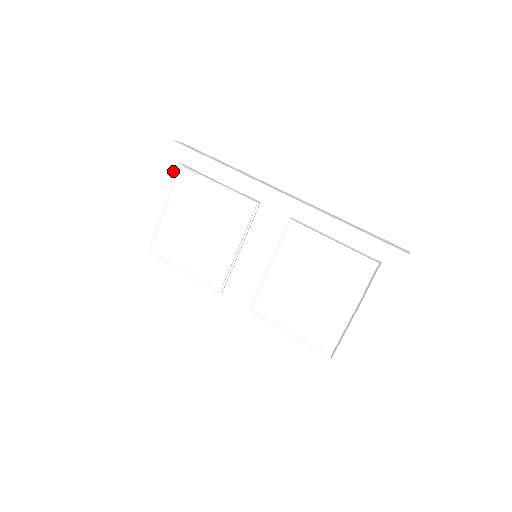
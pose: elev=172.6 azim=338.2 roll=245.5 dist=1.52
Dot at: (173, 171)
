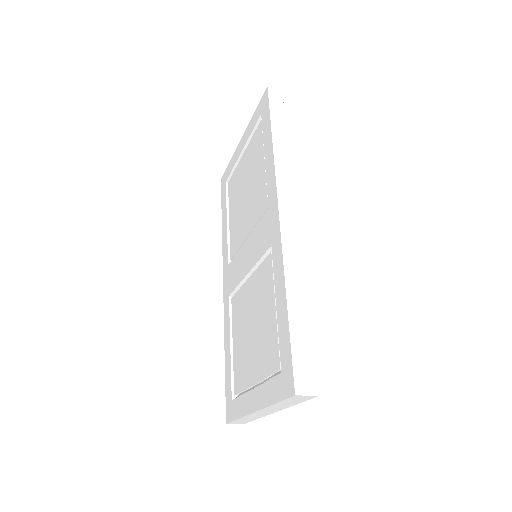
Dot at: (256, 120)
